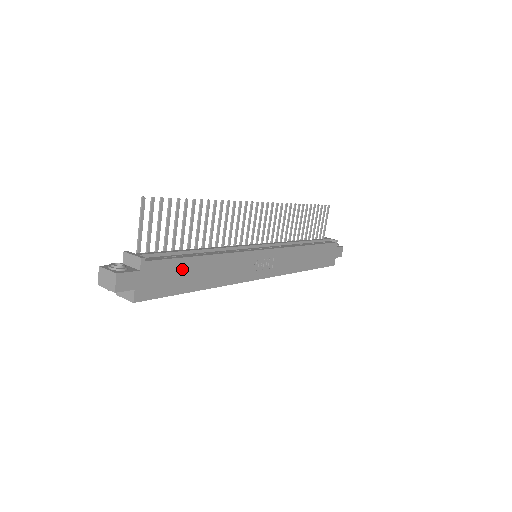
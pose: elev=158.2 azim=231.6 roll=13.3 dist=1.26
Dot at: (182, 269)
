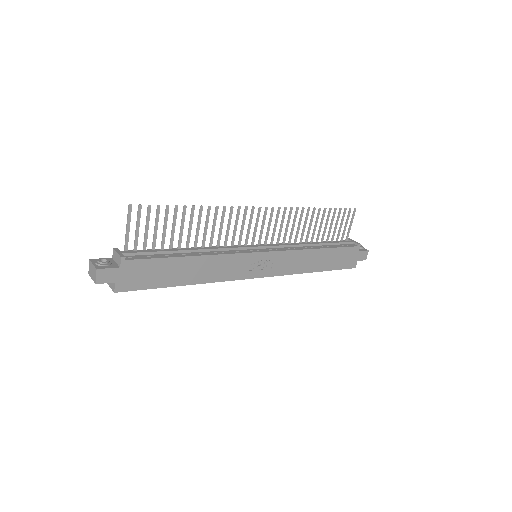
Dot at: (165, 267)
